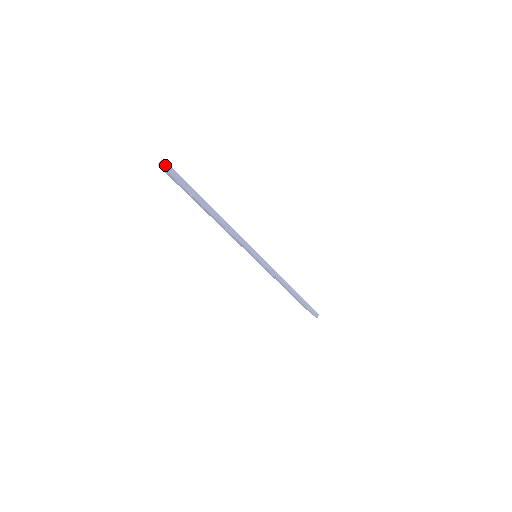
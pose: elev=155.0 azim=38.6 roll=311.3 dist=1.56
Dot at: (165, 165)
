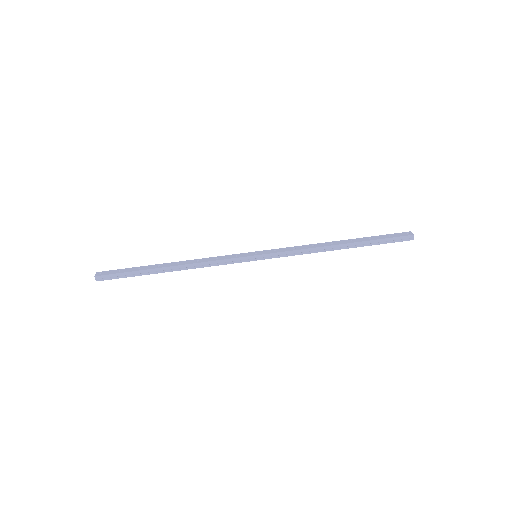
Dot at: (96, 279)
